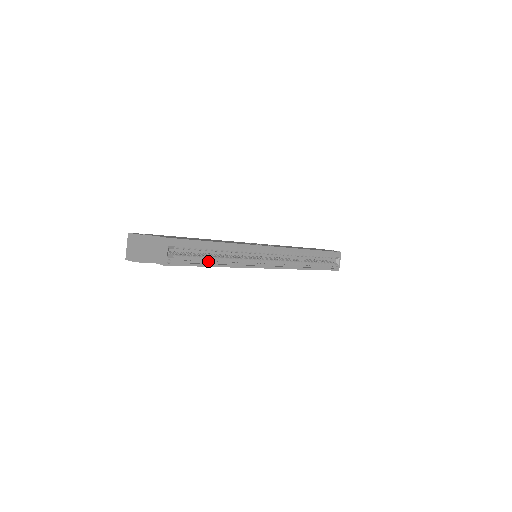
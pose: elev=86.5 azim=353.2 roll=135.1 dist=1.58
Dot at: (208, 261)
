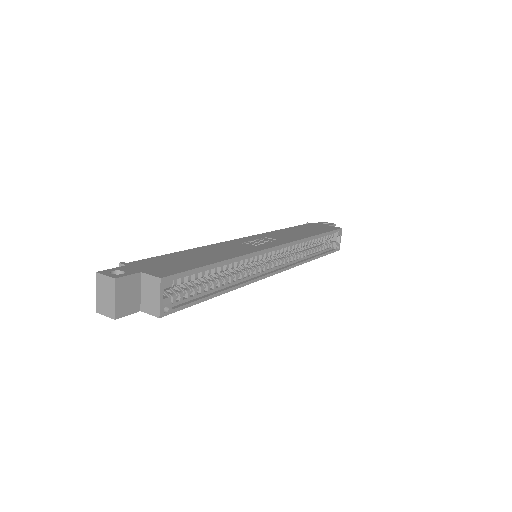
Dot at: (211, 289)
